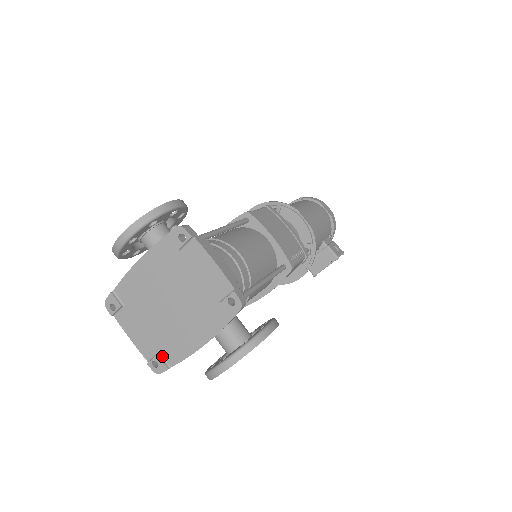
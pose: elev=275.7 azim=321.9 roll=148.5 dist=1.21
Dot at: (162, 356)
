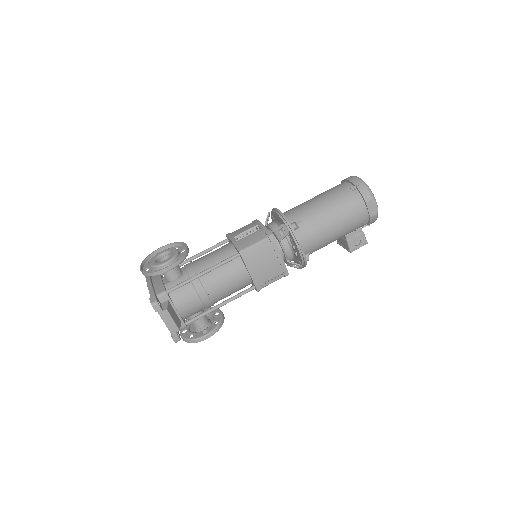
Dot at: occluded
